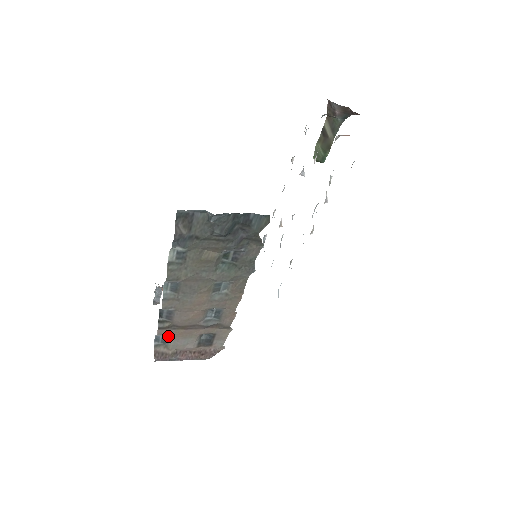
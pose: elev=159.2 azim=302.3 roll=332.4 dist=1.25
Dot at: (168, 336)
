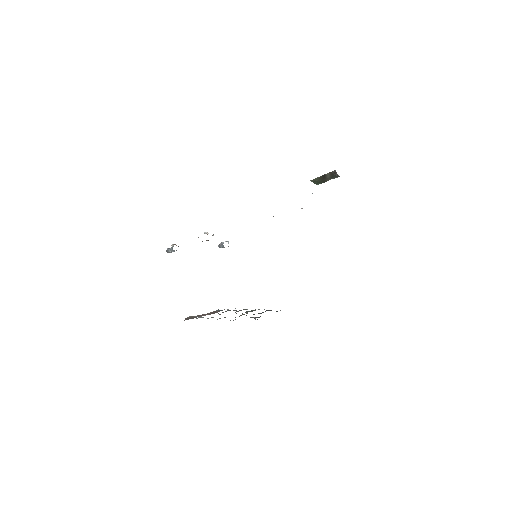
Dot at: (197, 316)
